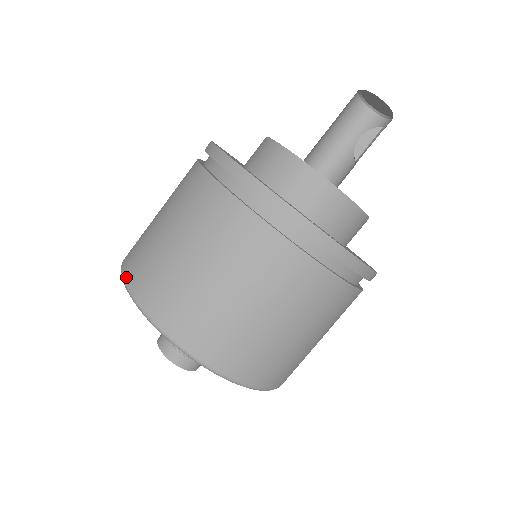
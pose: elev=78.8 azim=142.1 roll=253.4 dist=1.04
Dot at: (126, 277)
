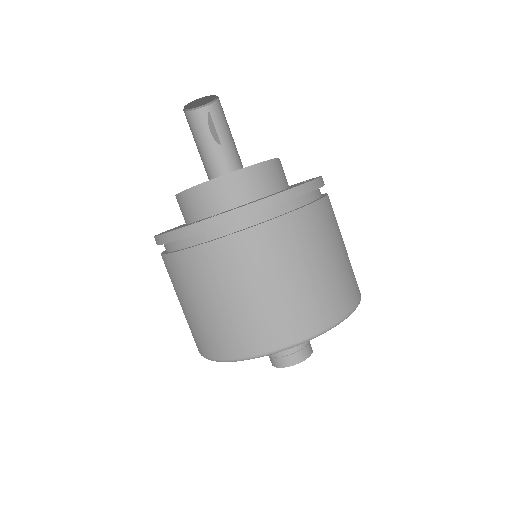
Dot at: occluded
